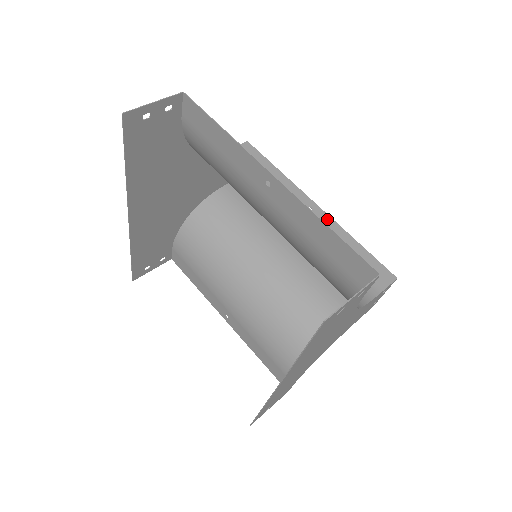
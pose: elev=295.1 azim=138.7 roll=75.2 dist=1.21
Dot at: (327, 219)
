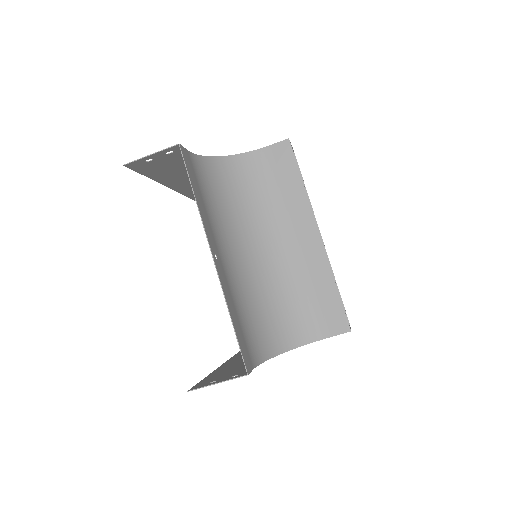
Dot at: (320, 252)
